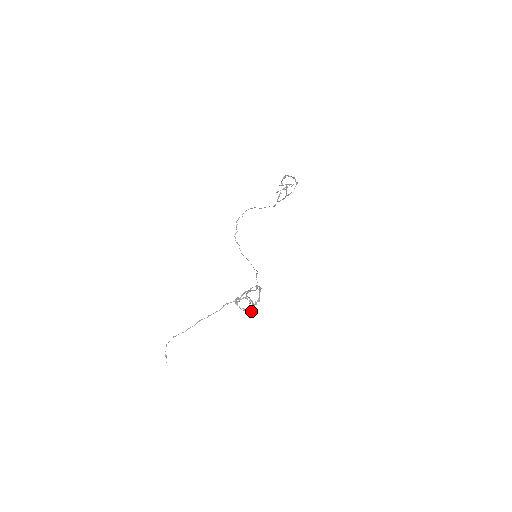
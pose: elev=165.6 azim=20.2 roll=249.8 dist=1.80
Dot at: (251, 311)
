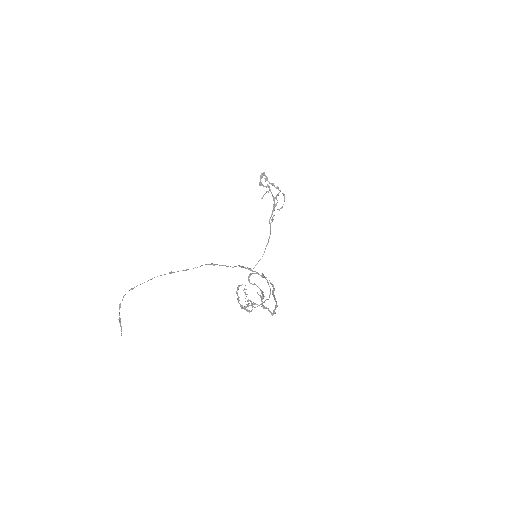
Dot at: (261, 299)
